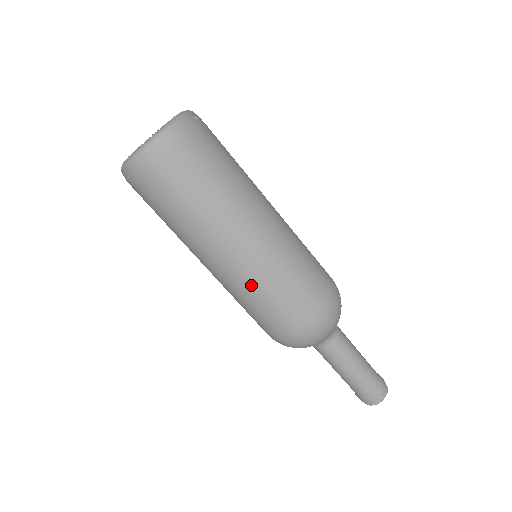
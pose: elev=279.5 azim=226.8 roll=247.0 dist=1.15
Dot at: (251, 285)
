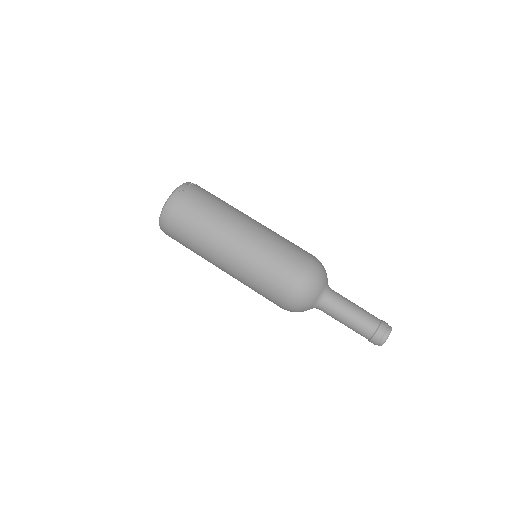
Dot at: (243, 283)
